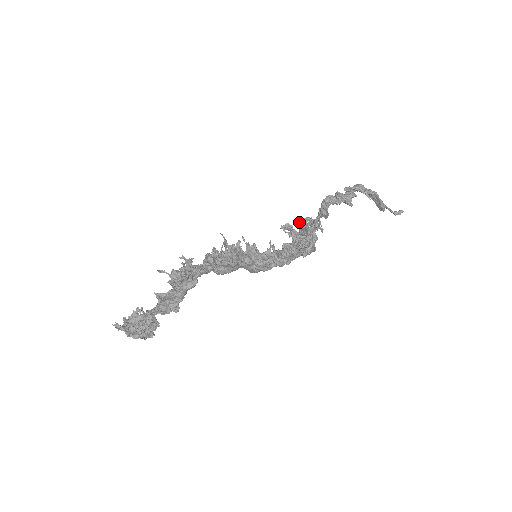
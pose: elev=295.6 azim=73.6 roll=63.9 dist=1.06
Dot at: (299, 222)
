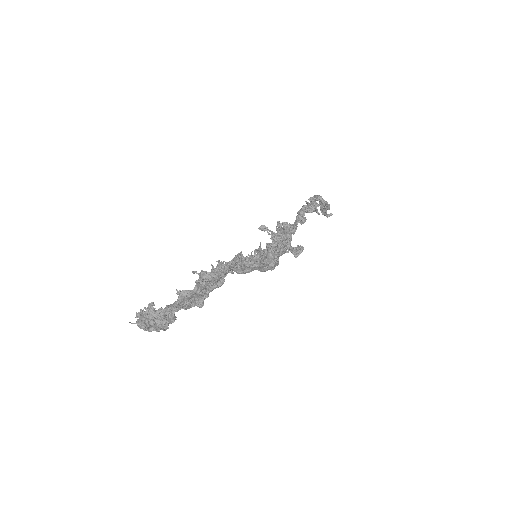
Dot at: (278, 226)
